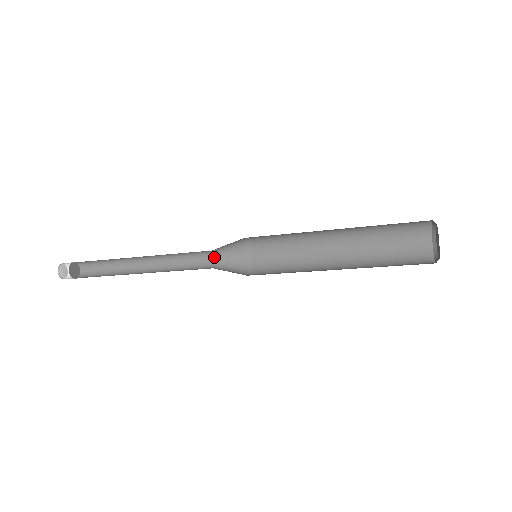
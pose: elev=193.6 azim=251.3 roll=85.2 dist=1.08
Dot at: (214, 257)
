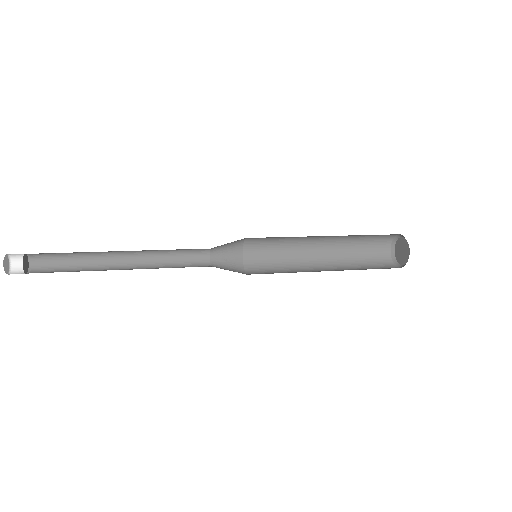
Dot at: (208, 253)
